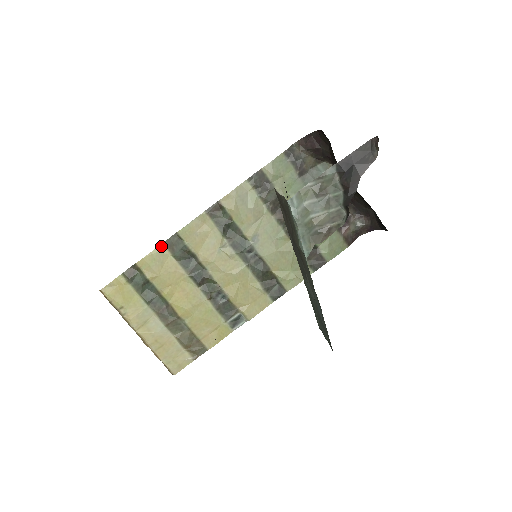
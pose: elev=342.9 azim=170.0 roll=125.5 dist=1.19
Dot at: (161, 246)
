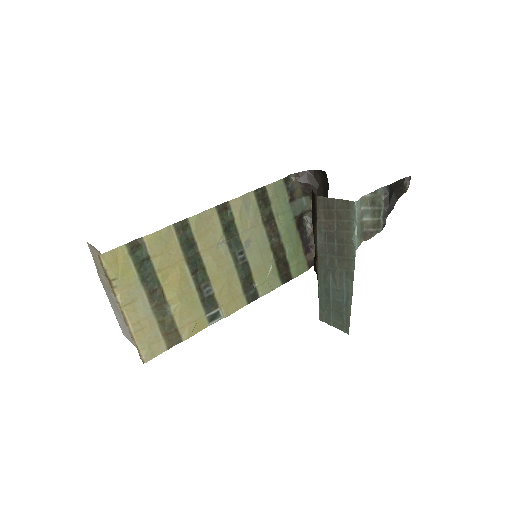
Dot at: (170, 227)
